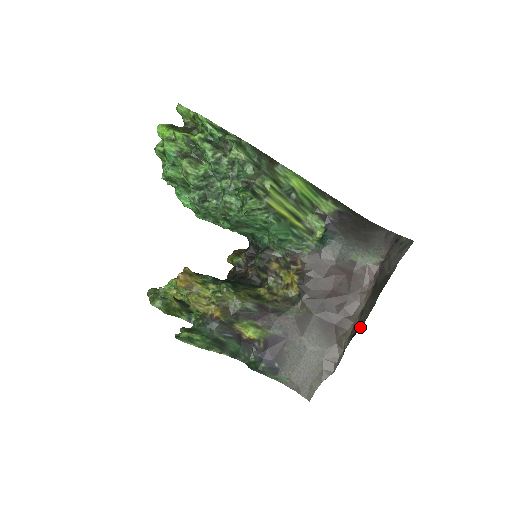
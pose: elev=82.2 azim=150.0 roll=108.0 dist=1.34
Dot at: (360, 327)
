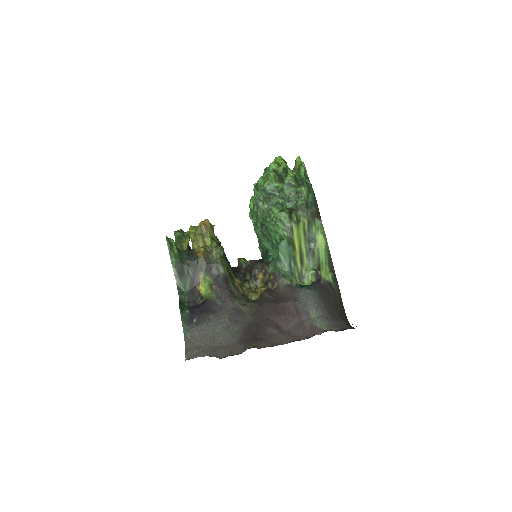
Dot at: occluded
